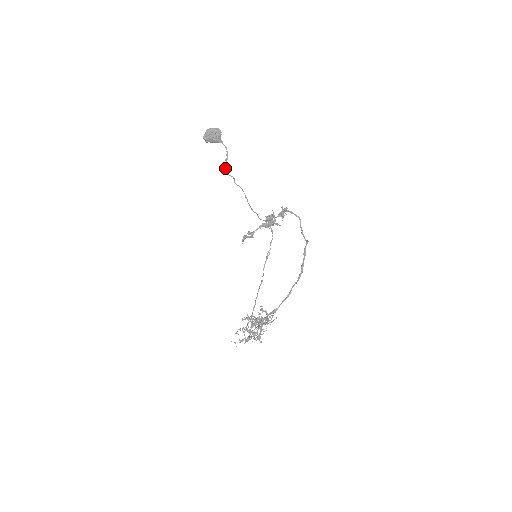
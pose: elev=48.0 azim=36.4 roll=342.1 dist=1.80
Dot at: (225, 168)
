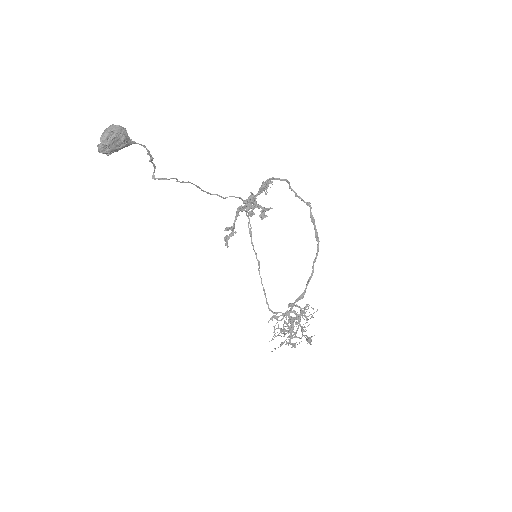
Dot at: occluded
